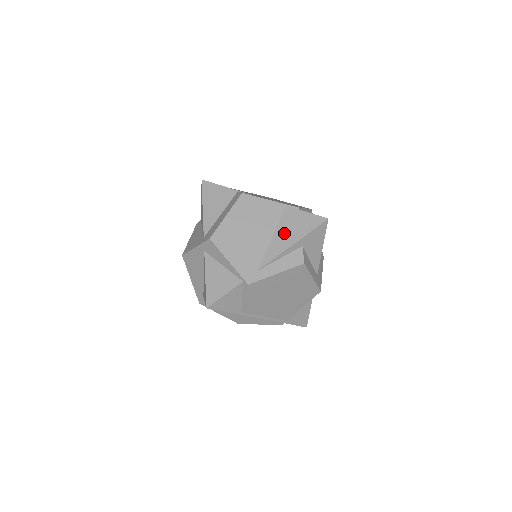
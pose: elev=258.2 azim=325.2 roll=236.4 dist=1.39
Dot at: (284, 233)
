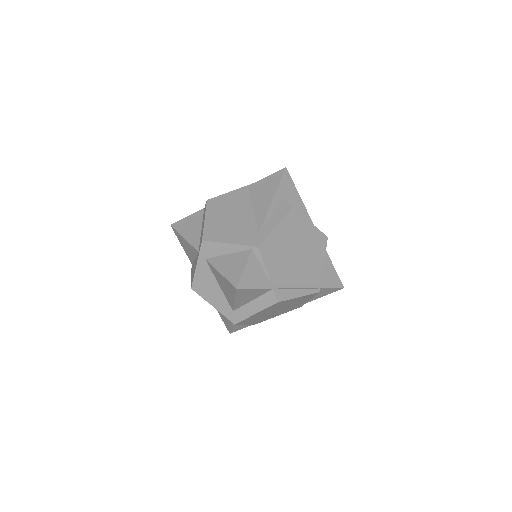
Dot at: (260, 199)
